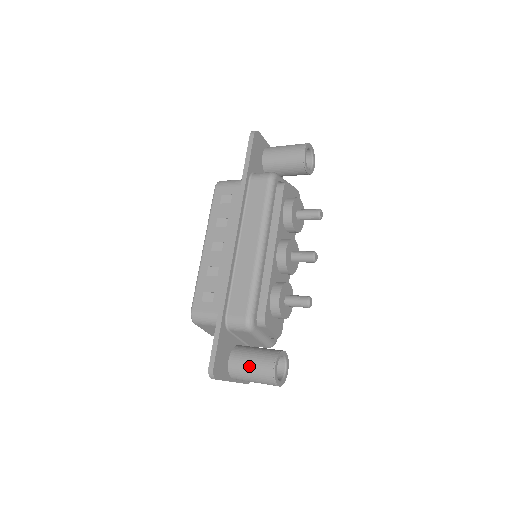
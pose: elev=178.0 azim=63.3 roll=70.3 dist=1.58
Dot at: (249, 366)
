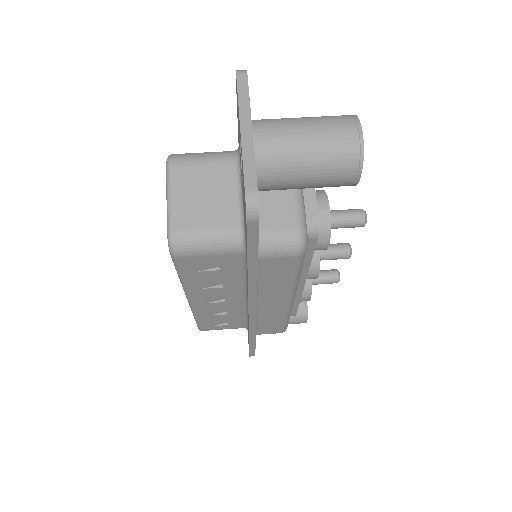
Dot at: occluded
